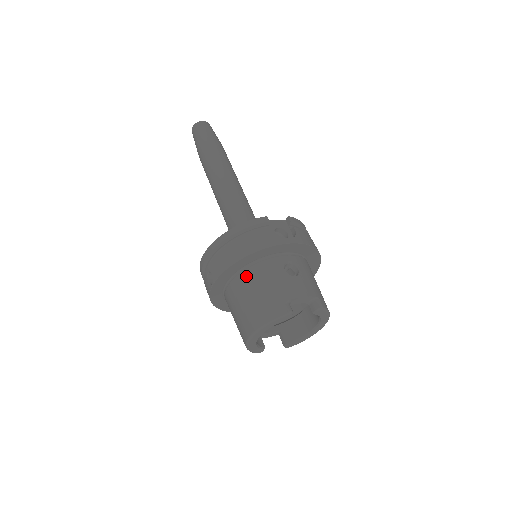
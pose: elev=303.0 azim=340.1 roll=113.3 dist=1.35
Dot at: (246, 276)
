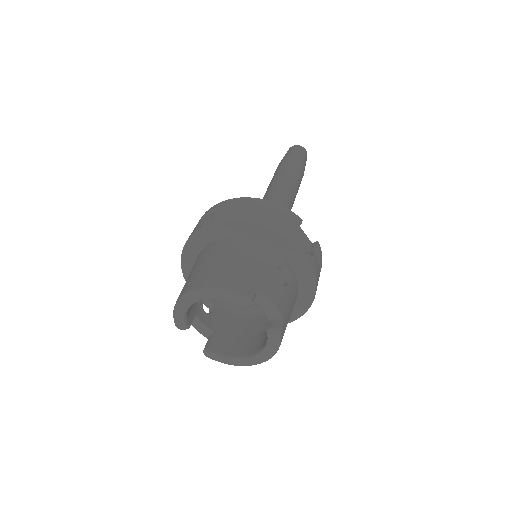
Dot at: (240, 243)
